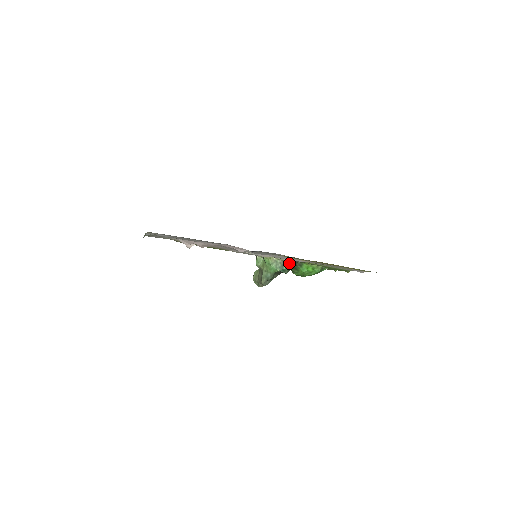
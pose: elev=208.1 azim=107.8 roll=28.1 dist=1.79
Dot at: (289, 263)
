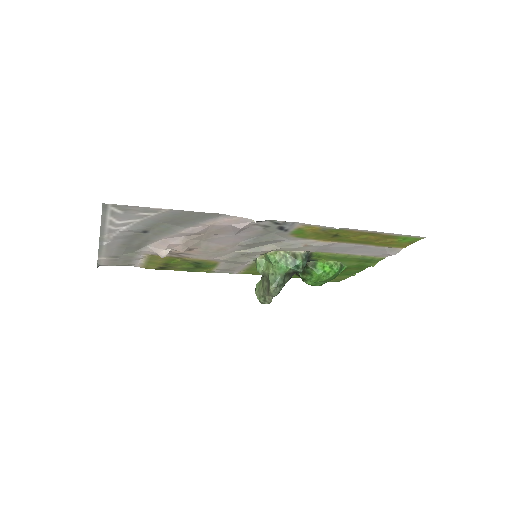
Dot at: (302, 256)
